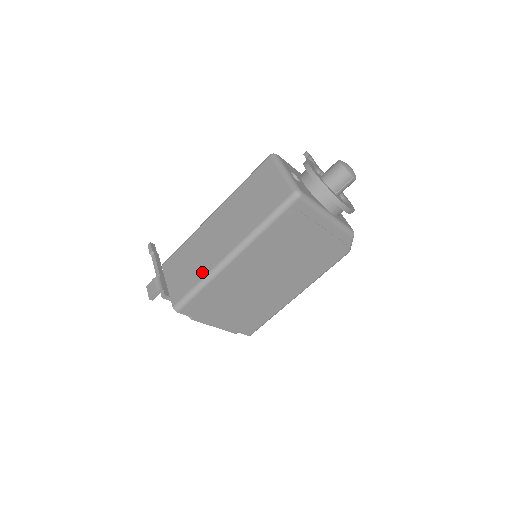
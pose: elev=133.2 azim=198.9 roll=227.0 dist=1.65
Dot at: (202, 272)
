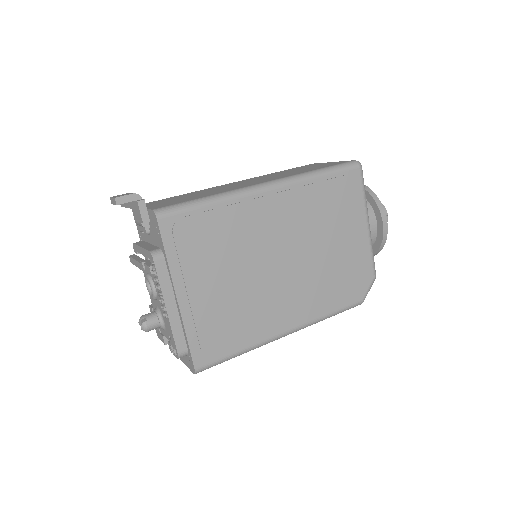
Dot at: (216, 192)
